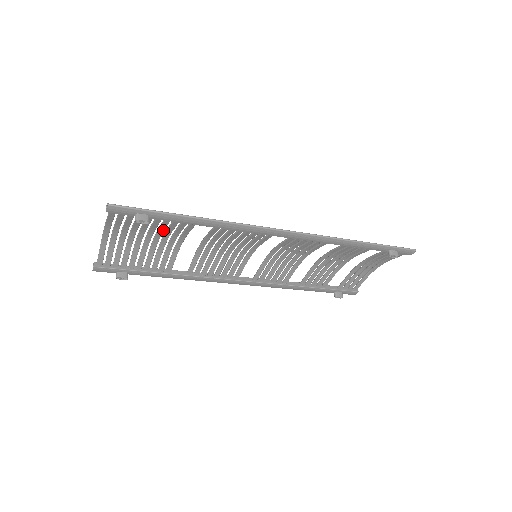
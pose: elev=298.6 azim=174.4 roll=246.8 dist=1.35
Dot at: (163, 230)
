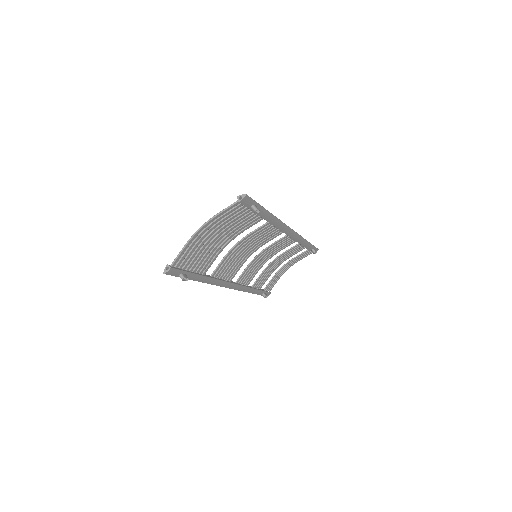
Dot at: (235, 227)
